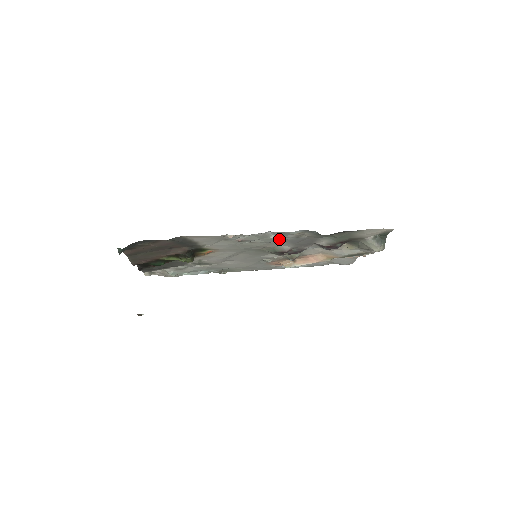
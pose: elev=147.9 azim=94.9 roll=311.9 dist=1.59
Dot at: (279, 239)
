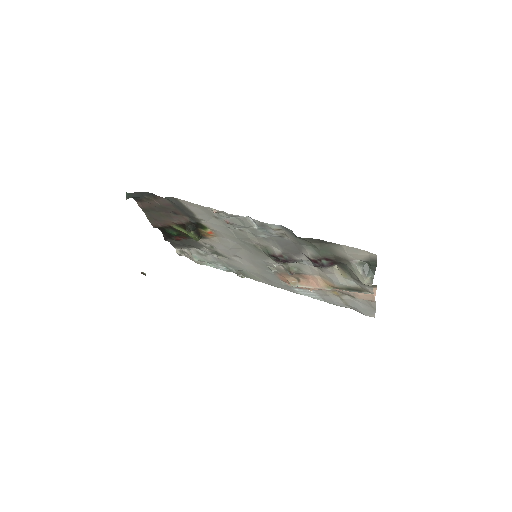
Dot at: (264, 234)
